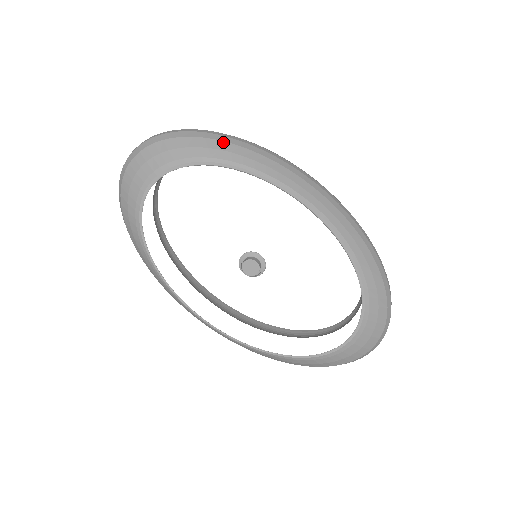
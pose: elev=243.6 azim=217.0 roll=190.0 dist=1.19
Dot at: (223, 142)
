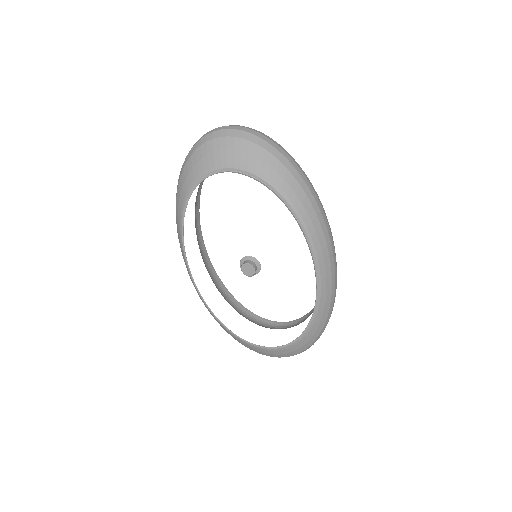
Dot at: (297, 182)
